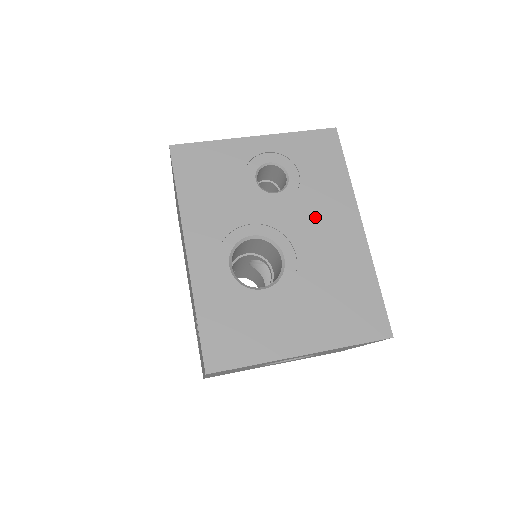
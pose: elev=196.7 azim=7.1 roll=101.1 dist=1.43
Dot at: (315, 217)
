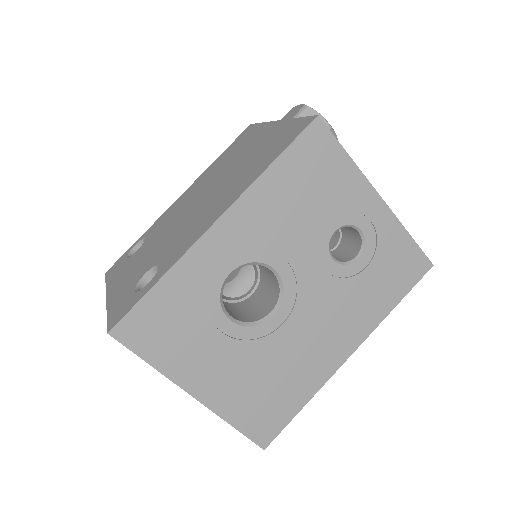
Dot at: (332, 312)
